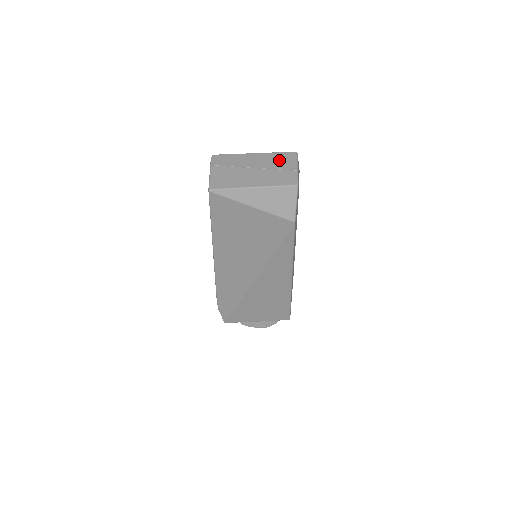
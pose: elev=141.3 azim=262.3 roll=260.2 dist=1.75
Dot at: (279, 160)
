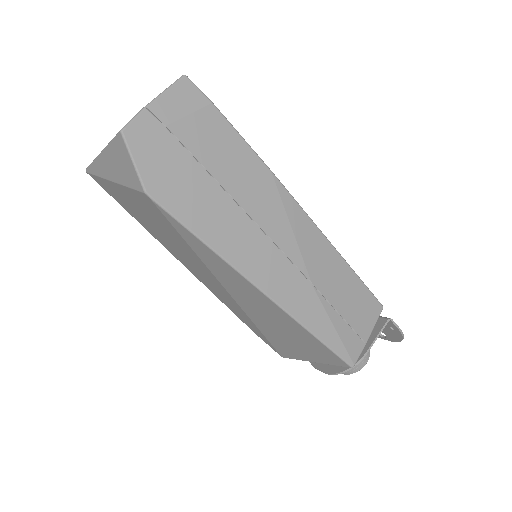
Dot at: occluded
